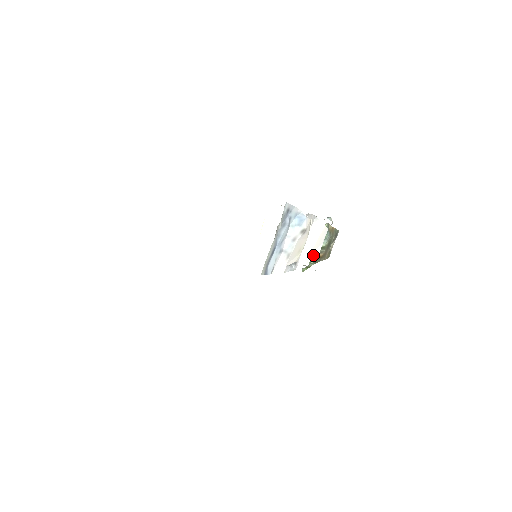
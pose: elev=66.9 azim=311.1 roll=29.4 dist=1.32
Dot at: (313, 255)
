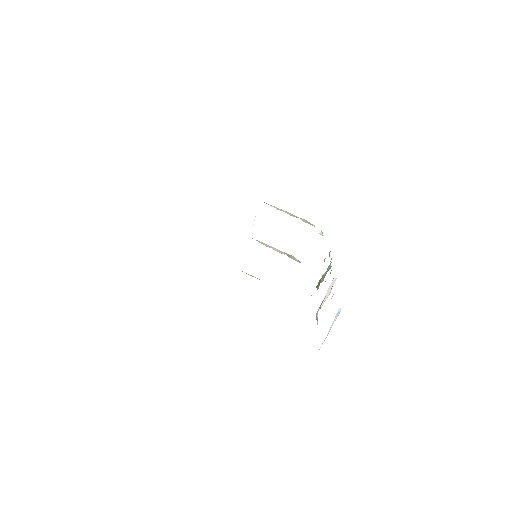
Dot at: (327, 297)
